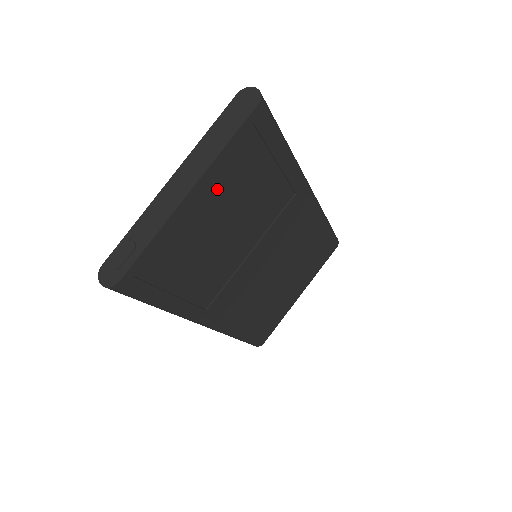
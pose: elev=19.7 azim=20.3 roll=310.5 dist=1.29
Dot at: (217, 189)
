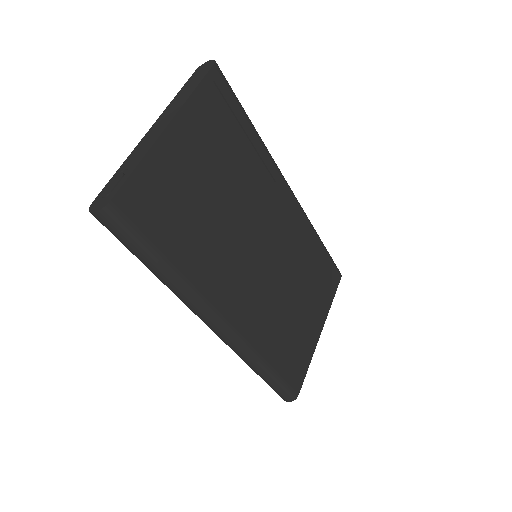
Dot at: (195, 137)
